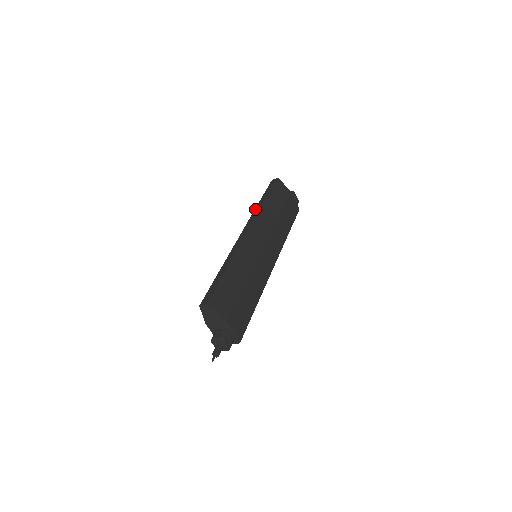
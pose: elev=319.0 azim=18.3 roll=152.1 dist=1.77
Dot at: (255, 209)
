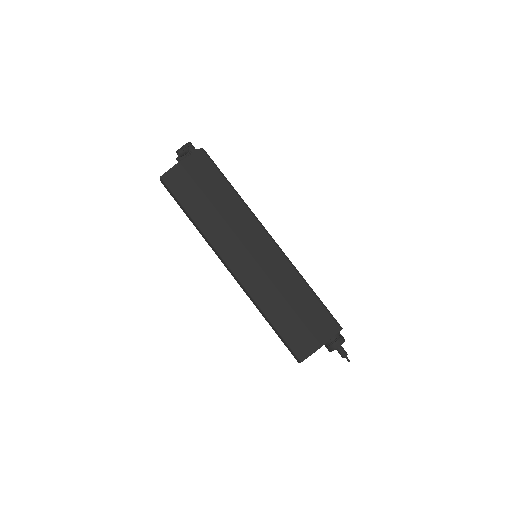
Dot at: occluded
